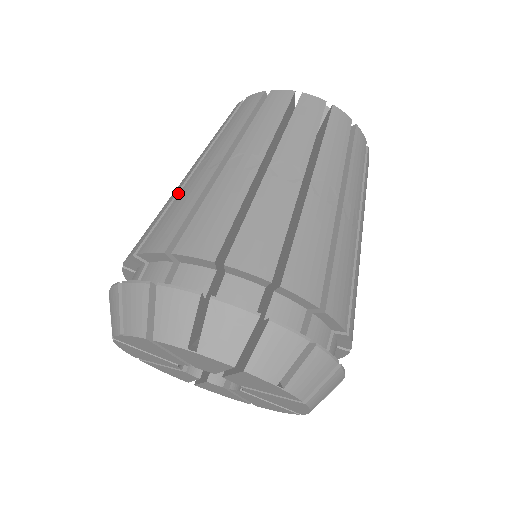
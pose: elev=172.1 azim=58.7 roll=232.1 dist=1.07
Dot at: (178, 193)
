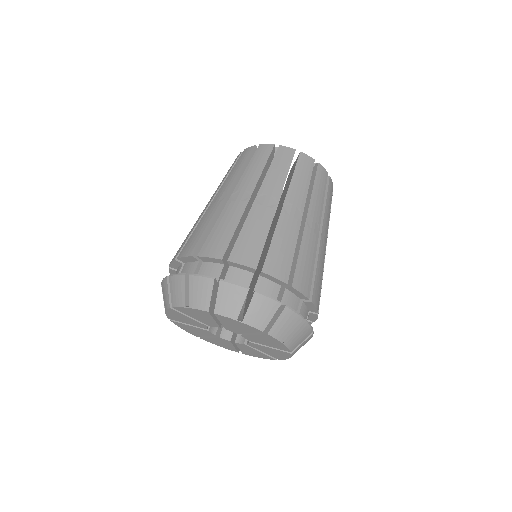
Dot at: (218, 213)
